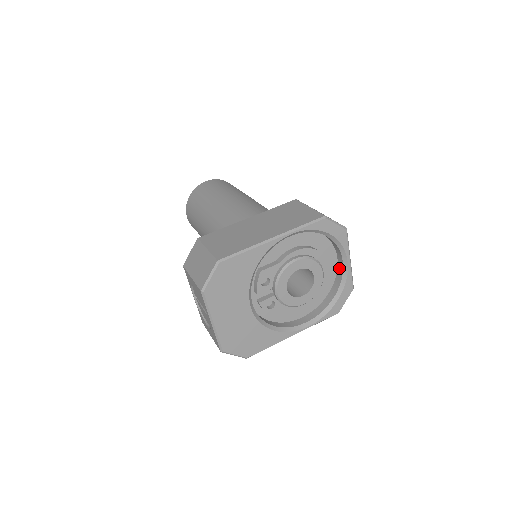
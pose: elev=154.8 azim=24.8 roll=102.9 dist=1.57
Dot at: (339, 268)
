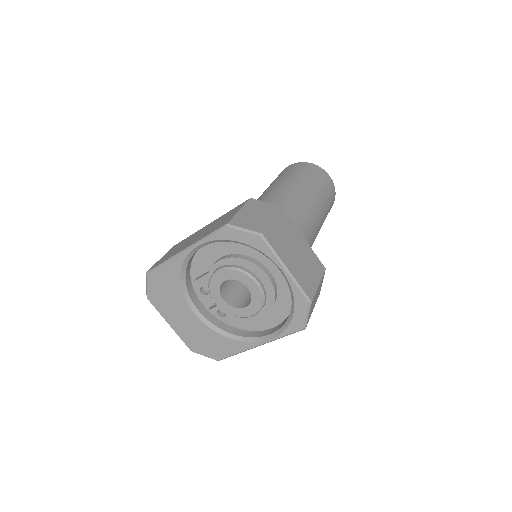
Dot at: occluded
